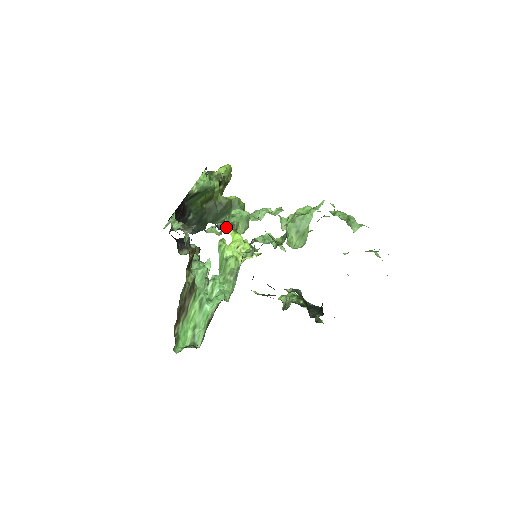
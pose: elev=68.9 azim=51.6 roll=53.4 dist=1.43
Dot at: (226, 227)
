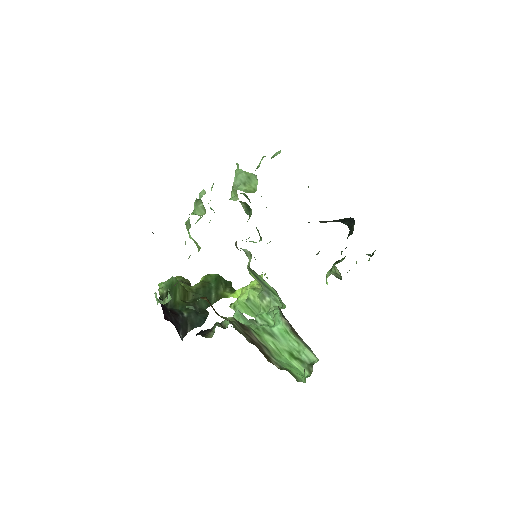
Dot at: occluded
